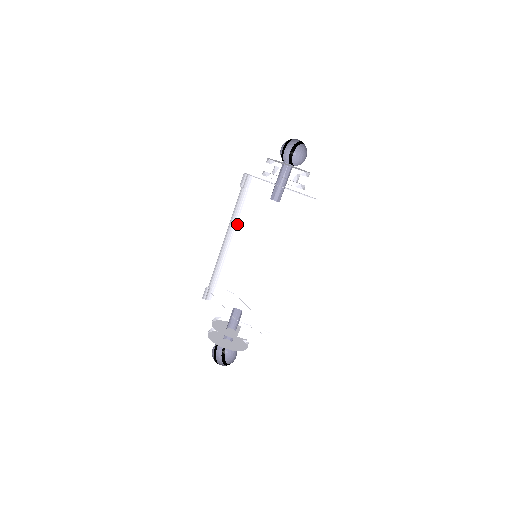
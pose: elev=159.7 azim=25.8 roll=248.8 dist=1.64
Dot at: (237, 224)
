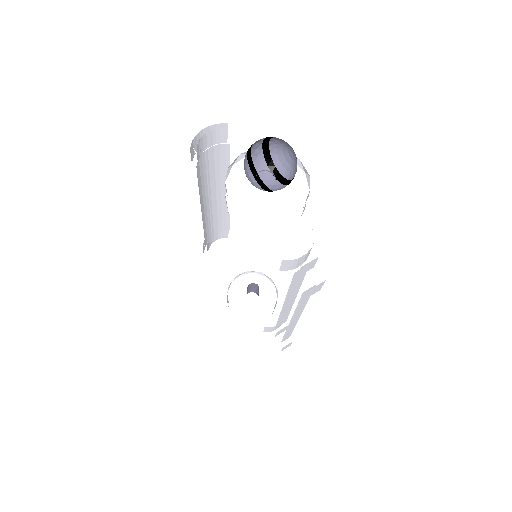
Dot at: (211, 184)
